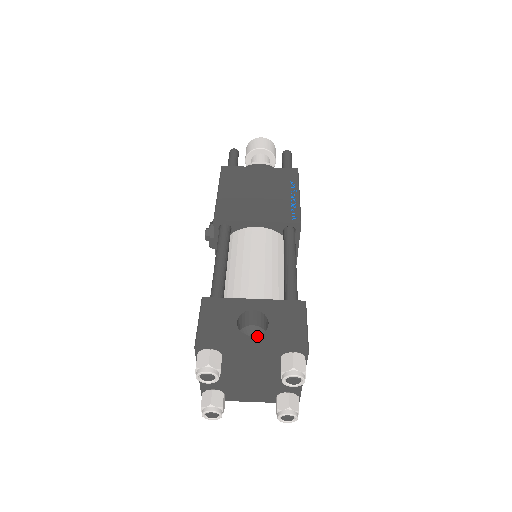
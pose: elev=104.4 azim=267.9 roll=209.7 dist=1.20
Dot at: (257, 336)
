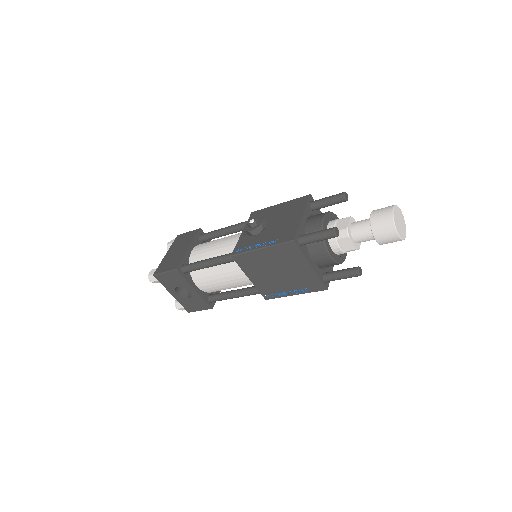
Dot at: (178, 295)
